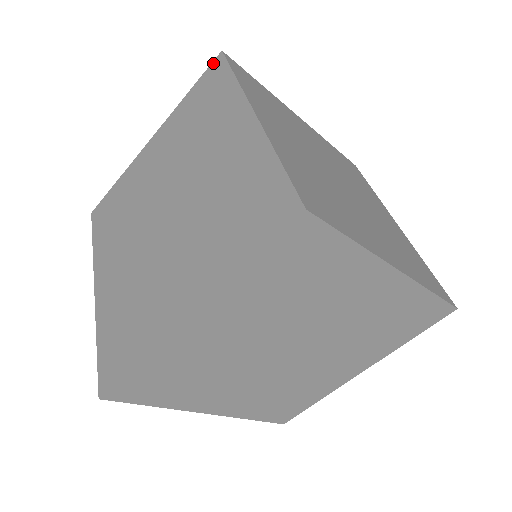
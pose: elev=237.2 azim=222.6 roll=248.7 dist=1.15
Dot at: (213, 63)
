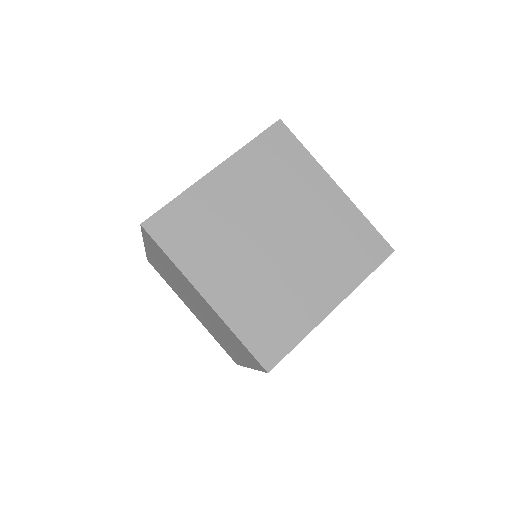
Dot at: (142, 229)
